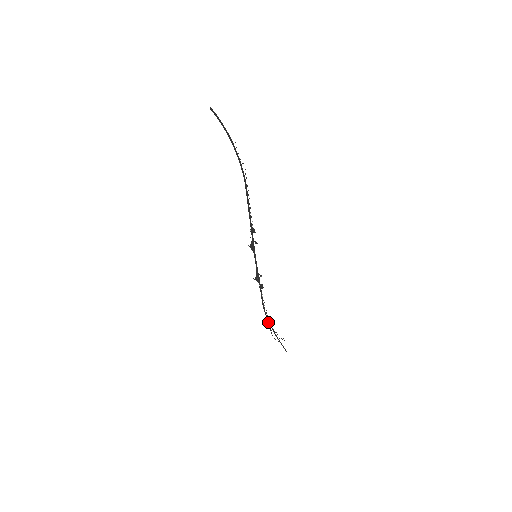
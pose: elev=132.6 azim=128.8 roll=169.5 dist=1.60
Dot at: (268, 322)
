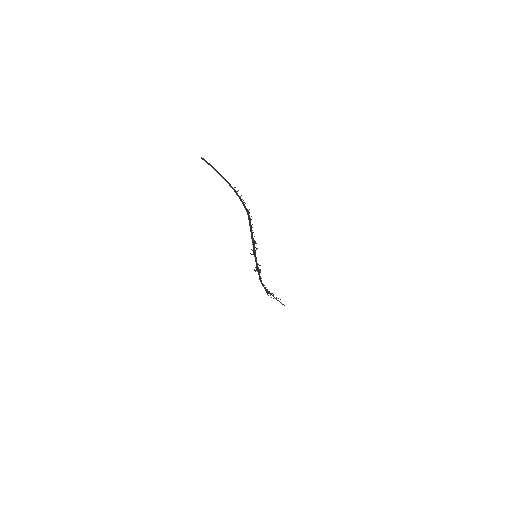
Dot at: (265, 289)
